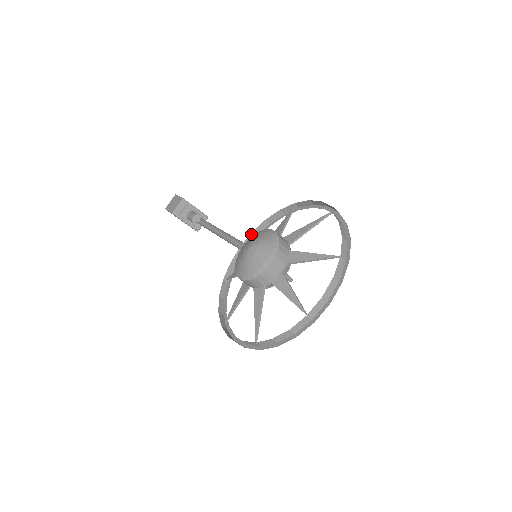
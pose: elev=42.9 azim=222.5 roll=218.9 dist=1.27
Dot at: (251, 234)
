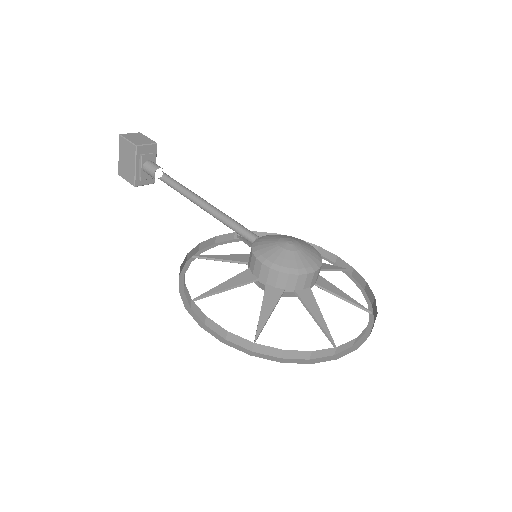
Dot at: (233, 233)
